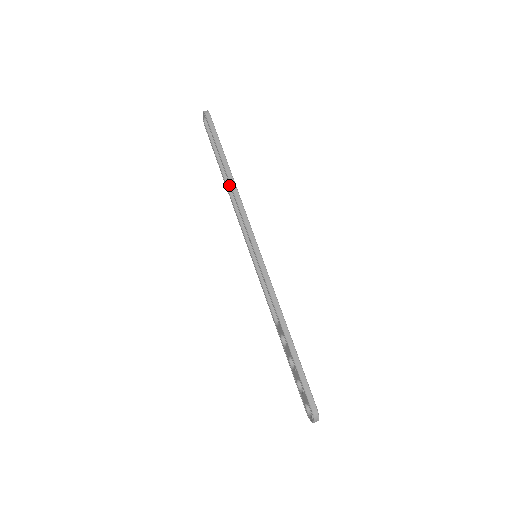
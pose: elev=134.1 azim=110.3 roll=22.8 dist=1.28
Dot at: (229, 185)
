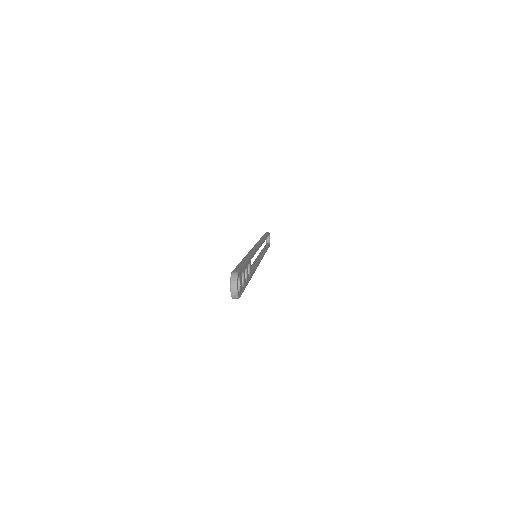
Dot at: occluded
